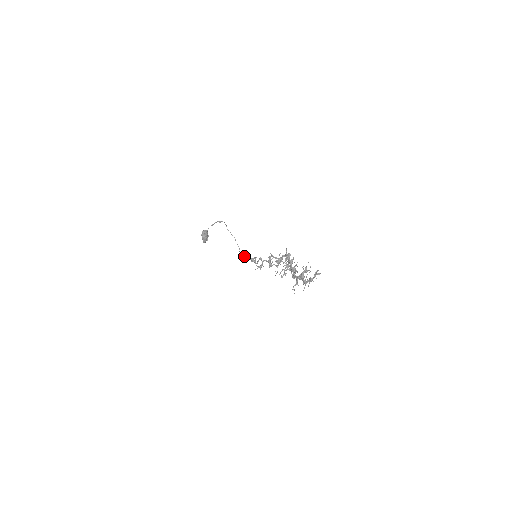
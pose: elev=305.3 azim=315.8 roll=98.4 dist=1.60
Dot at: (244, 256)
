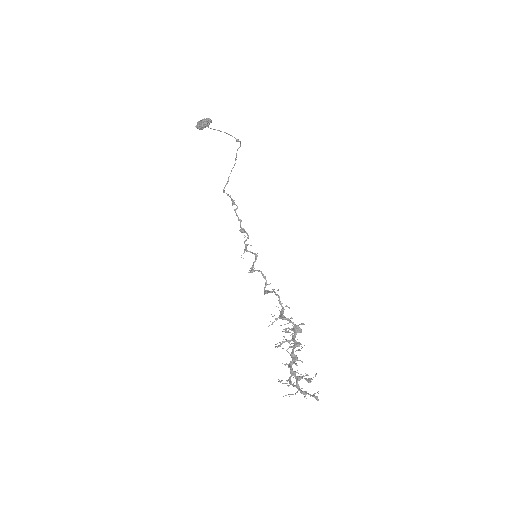
Dot at: occluded
